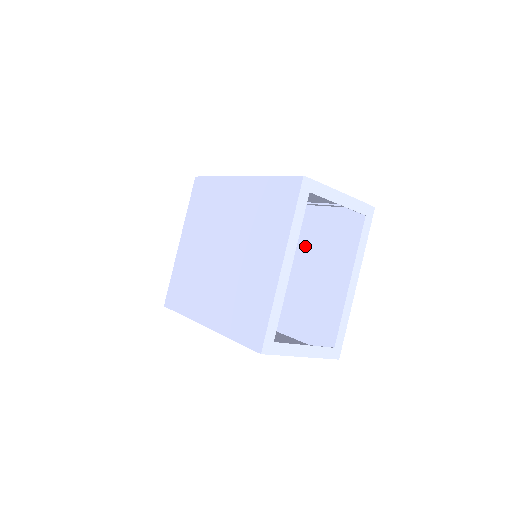
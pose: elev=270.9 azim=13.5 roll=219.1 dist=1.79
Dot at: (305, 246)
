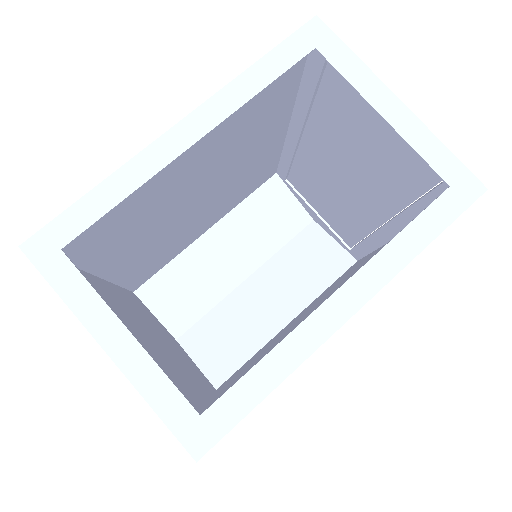
Dot at: occluded
